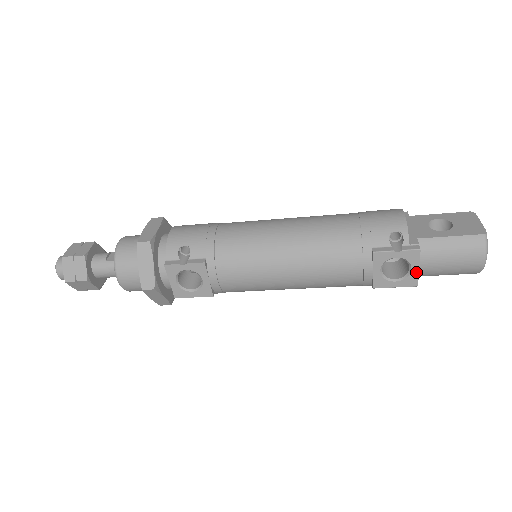
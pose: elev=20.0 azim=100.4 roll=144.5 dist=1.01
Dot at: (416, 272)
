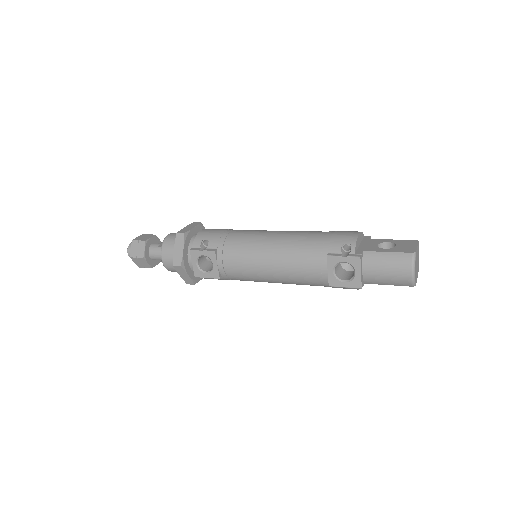
Dot at: (359, 276)
